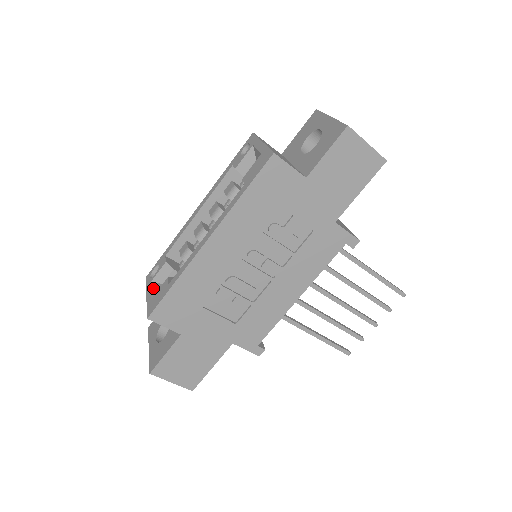
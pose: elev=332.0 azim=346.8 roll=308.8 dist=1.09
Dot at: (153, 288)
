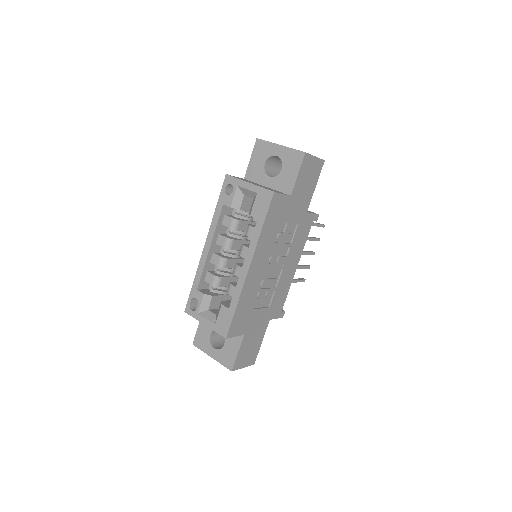
Dot at: (206, 316)
